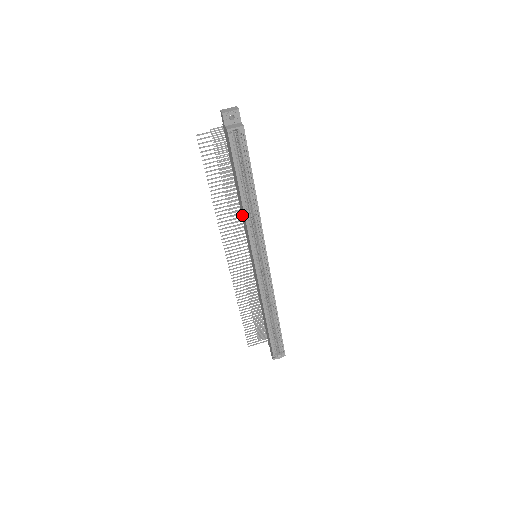
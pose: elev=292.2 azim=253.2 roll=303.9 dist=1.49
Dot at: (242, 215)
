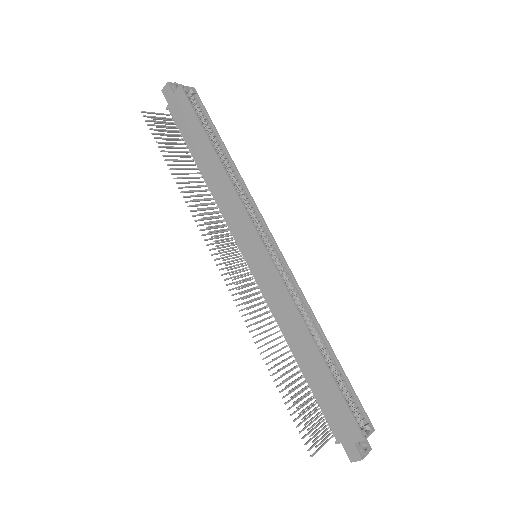
Dot at: (220, 198)
